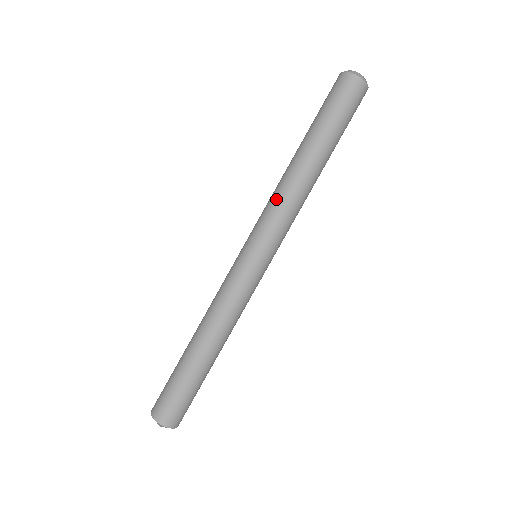
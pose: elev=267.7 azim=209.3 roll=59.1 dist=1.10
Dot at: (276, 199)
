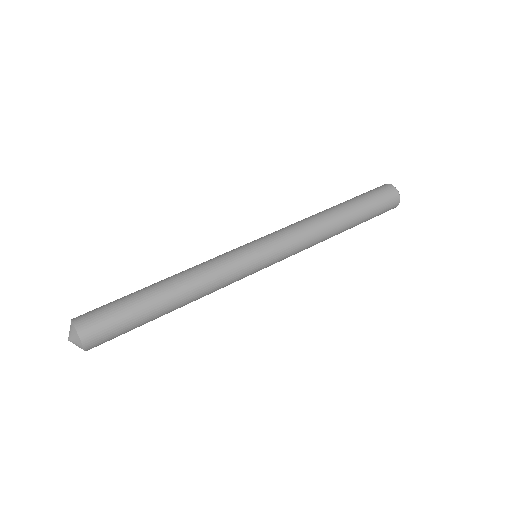
Dot at: occluded
